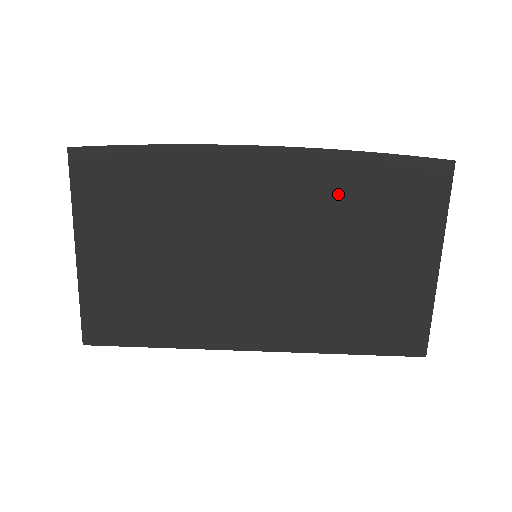
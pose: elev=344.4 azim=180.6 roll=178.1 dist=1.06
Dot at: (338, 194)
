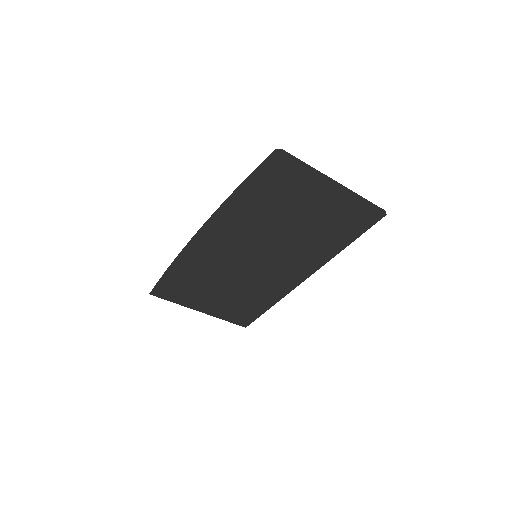
Dot at: (250, 212)
